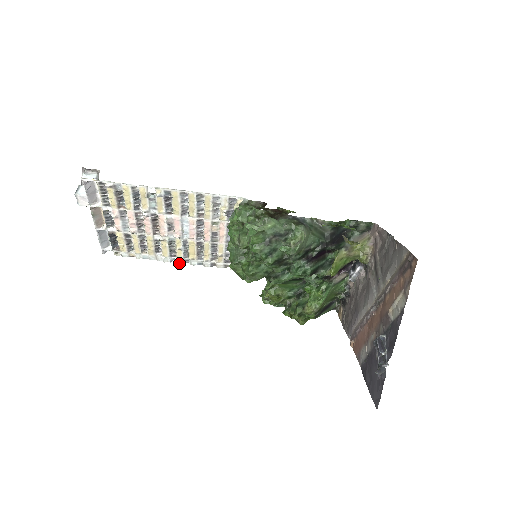
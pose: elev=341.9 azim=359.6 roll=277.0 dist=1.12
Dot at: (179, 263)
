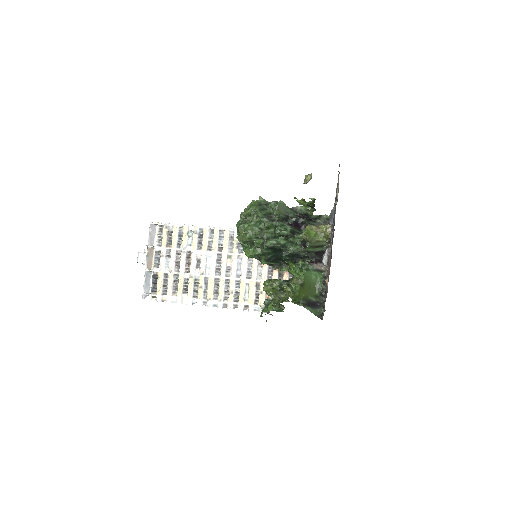
Dot at: (199, 305)
